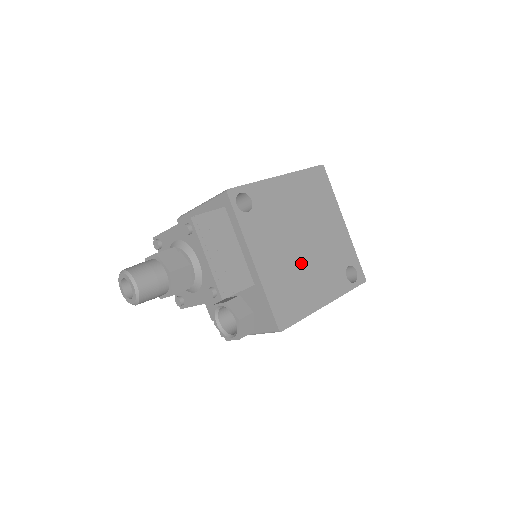
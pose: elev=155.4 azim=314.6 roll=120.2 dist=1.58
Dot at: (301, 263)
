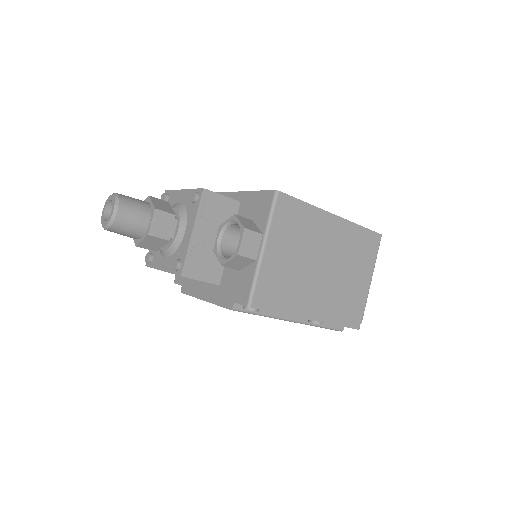
Dot at: occluded
